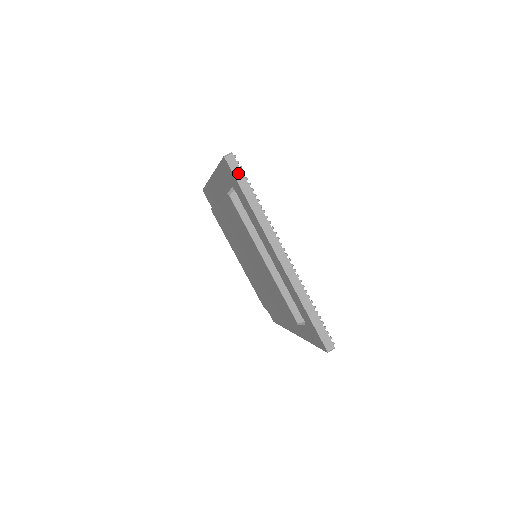
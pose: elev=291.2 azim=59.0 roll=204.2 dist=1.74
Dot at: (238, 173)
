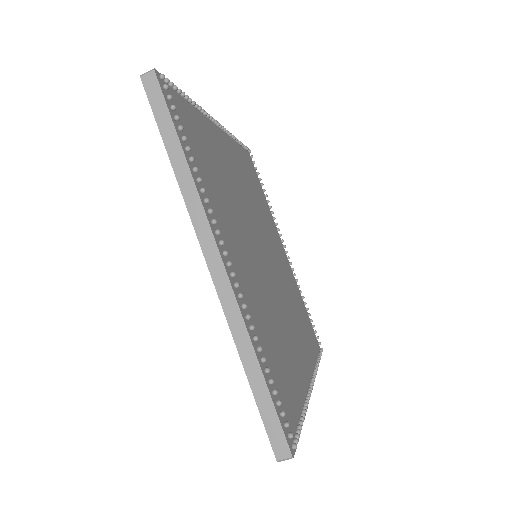
Dot at: occluded
